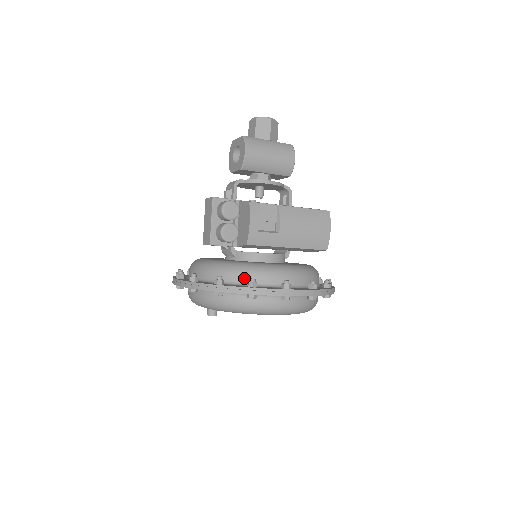
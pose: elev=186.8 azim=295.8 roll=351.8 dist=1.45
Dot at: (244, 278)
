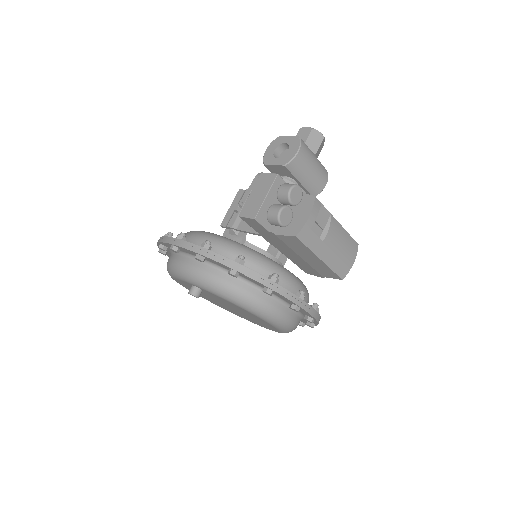
Dot at: (262, 270)
